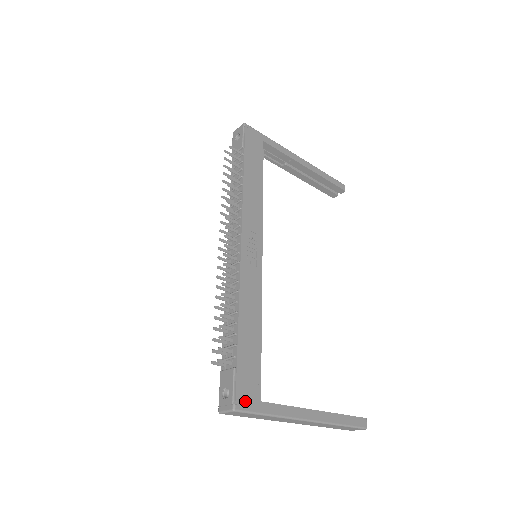
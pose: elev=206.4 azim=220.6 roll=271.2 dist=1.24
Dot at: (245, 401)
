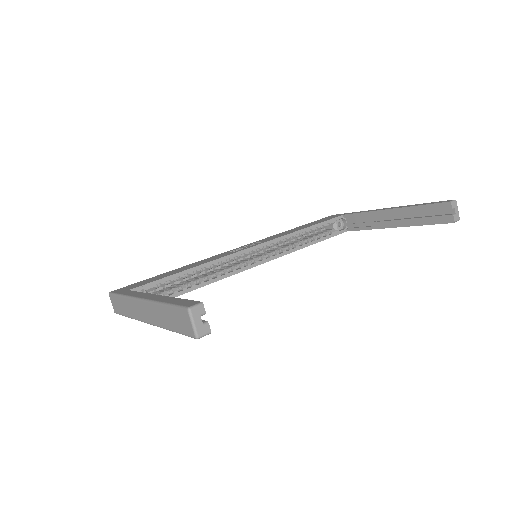
Dot at: (121, 290)
